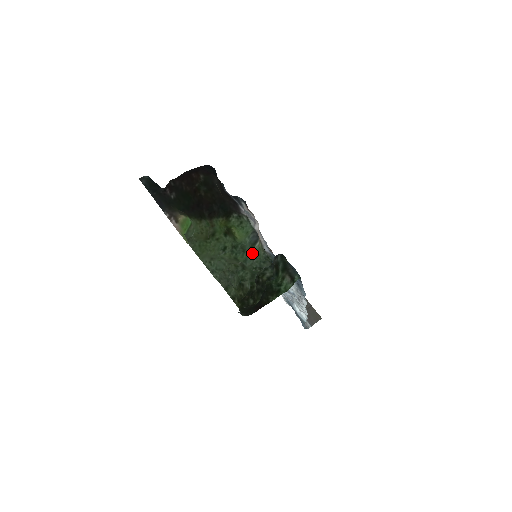
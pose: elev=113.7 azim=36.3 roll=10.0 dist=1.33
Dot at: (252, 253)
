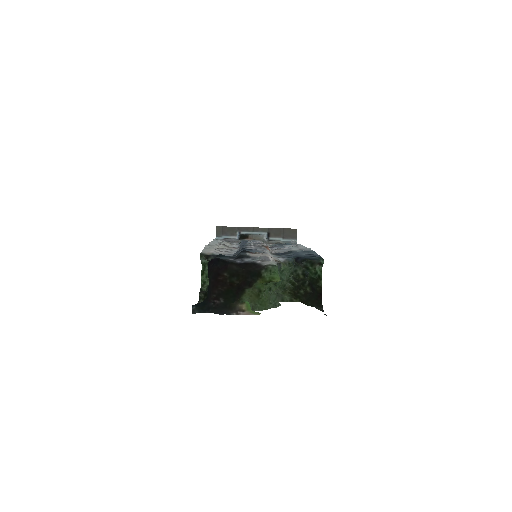
Dot at: (281, 272)
